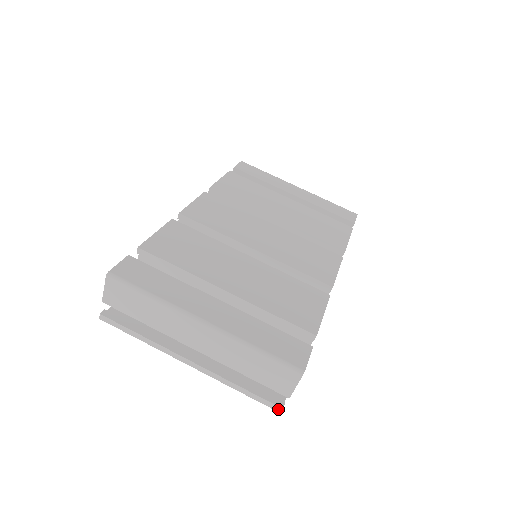
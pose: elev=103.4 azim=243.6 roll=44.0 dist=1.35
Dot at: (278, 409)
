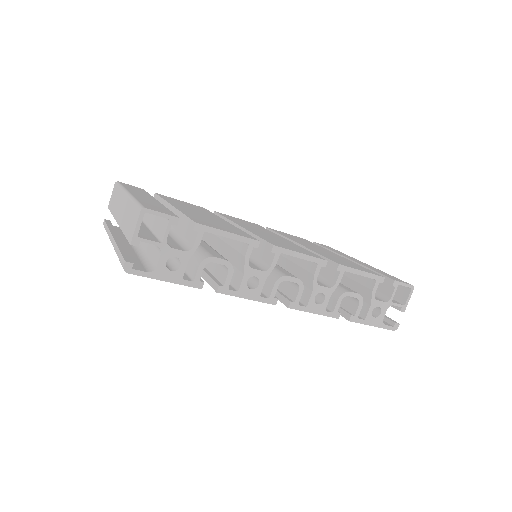
Dot at: (124, 264)
